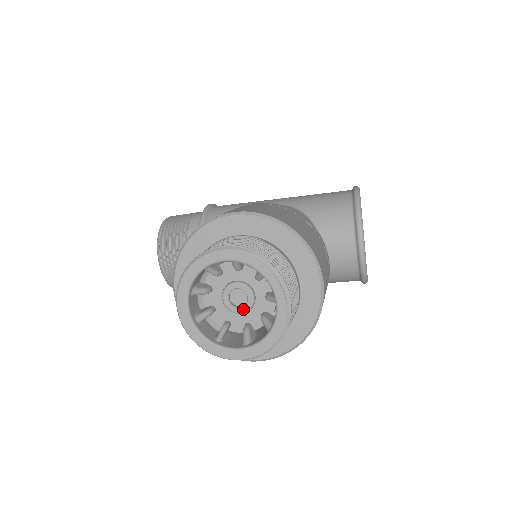
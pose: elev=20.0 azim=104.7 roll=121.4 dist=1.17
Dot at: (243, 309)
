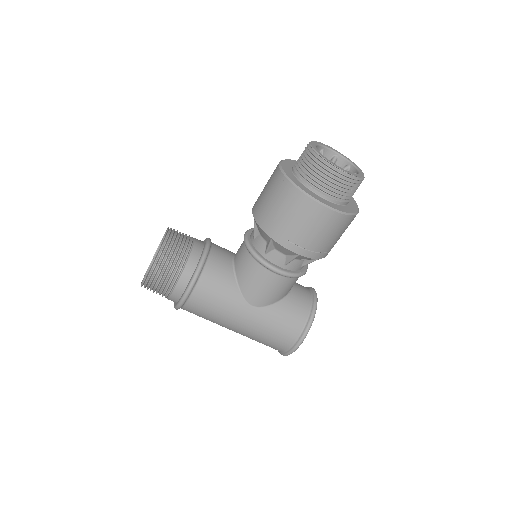
Dot at: occluded
